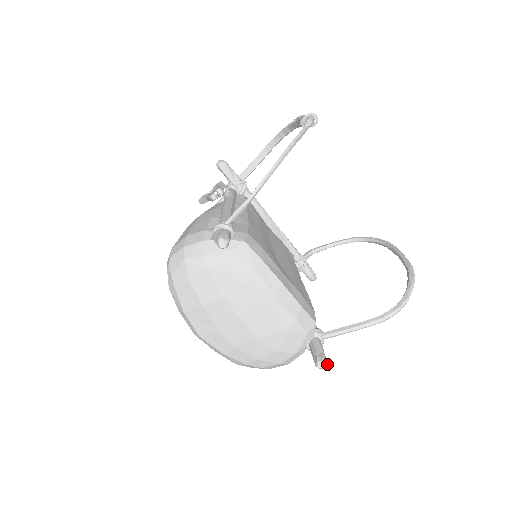
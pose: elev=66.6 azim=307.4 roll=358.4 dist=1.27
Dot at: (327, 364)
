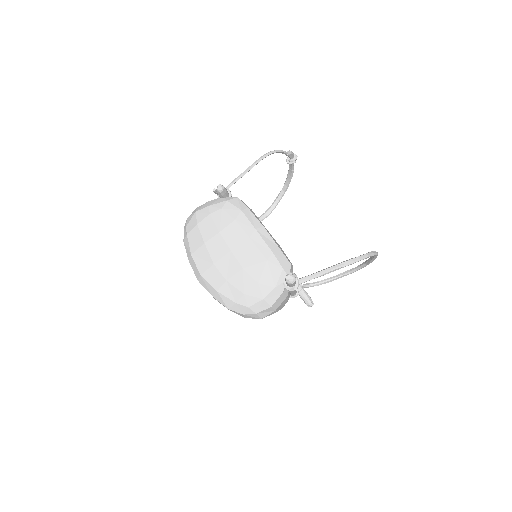
Dot at: (295, 277)
